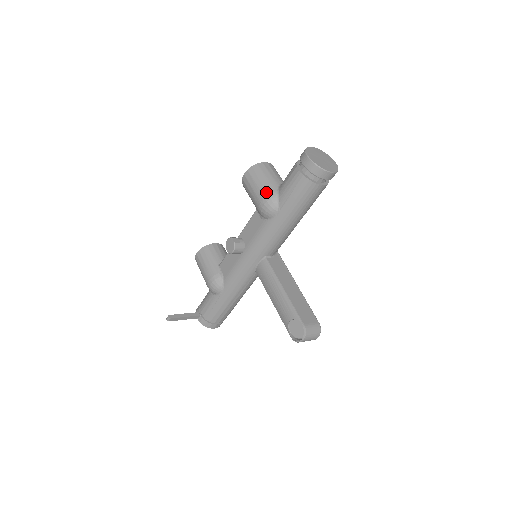
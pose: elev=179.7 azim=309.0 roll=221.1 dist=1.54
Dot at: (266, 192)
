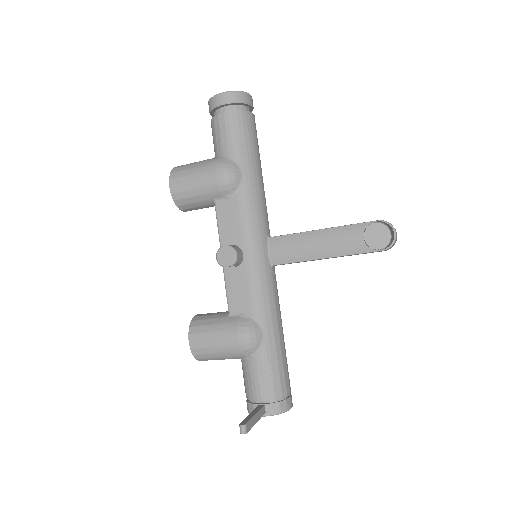
Dot at: (211, 165)
